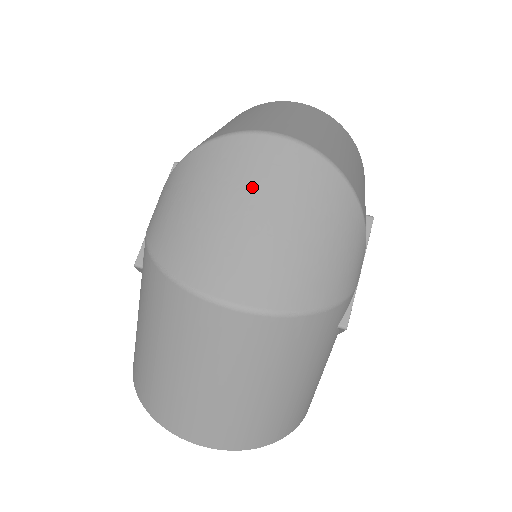
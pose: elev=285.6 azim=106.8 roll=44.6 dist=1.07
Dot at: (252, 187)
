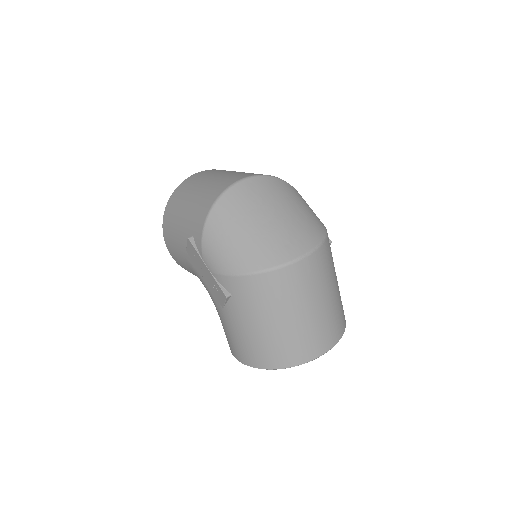
Dot at: (257, 208)
